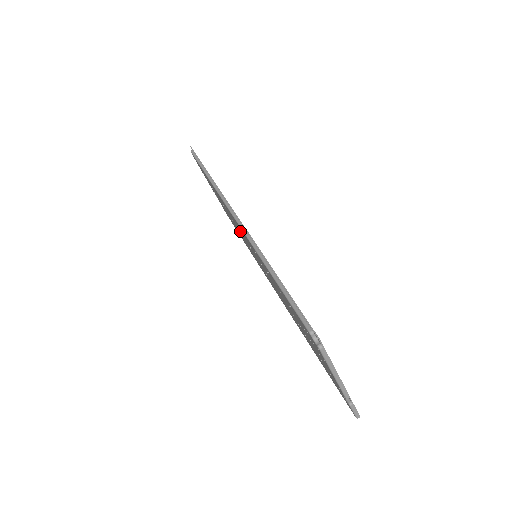
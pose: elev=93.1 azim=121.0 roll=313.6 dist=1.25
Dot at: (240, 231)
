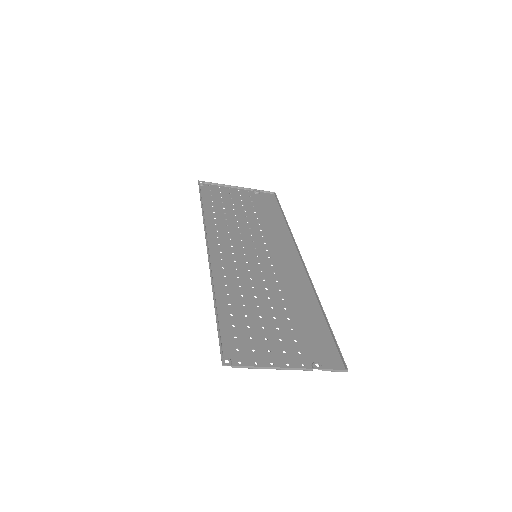
Dot at: (237, 243)
